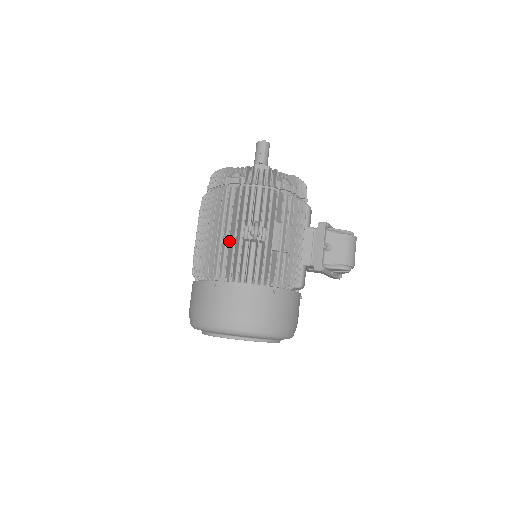
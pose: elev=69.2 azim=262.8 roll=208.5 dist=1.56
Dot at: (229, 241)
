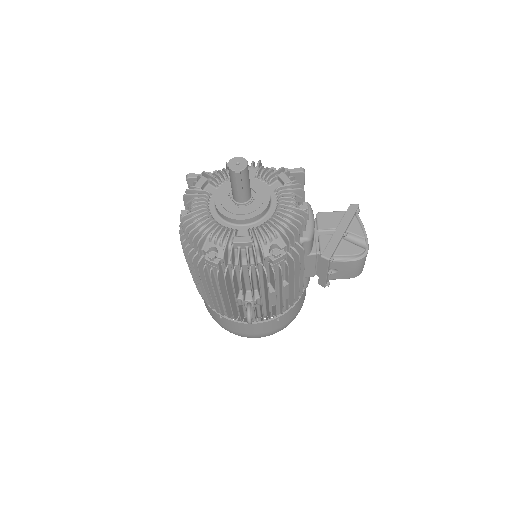
Dot at: (224, 305)
